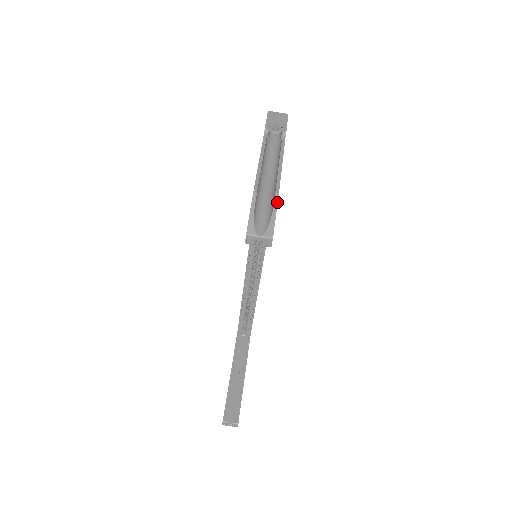
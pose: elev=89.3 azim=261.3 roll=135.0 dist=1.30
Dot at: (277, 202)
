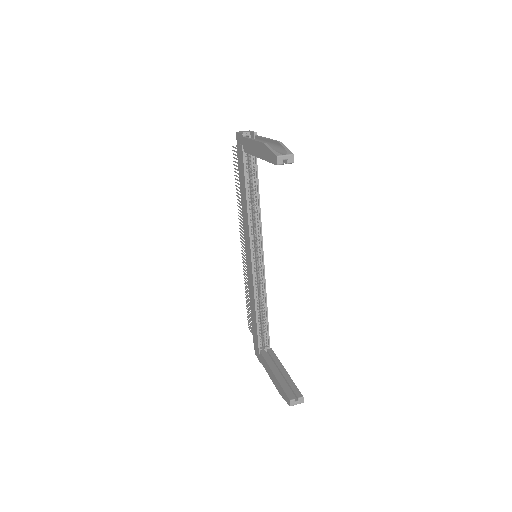
Dot at: (282, 144)
